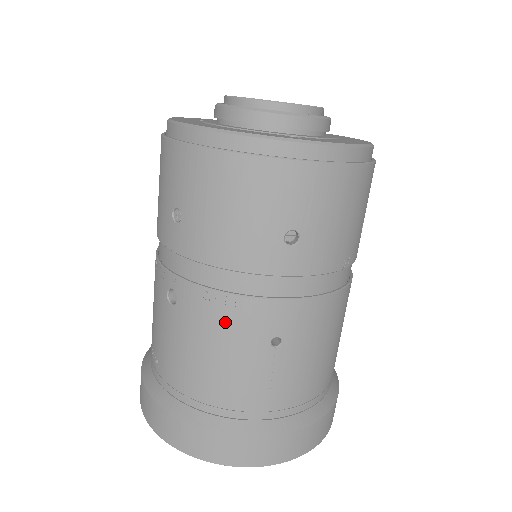
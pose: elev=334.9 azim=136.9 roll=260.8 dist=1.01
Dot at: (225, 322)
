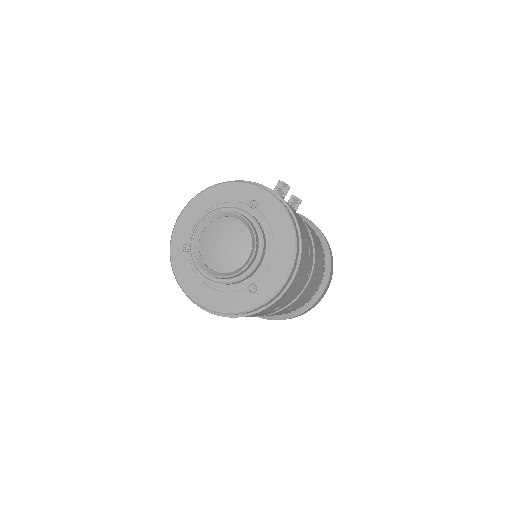
Dot at: occluded
